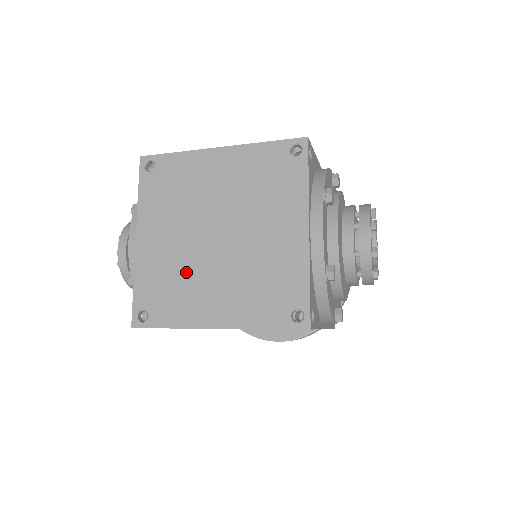
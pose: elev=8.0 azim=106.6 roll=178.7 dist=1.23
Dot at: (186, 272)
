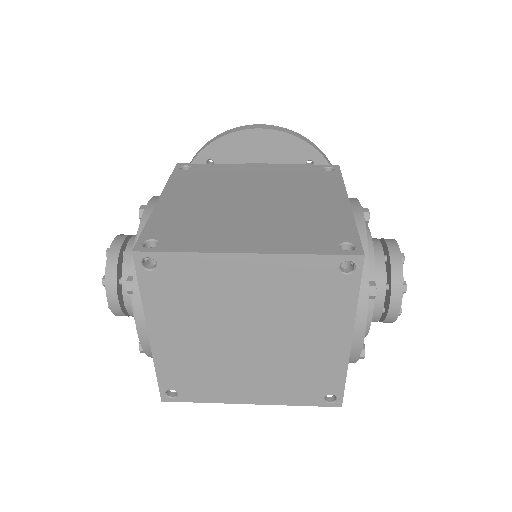
Dot at: (215, 365)
